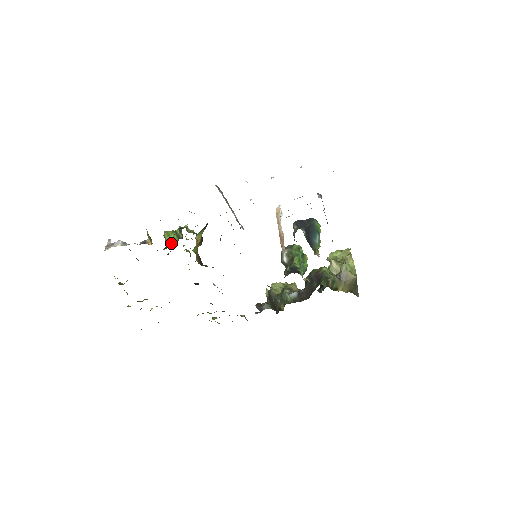
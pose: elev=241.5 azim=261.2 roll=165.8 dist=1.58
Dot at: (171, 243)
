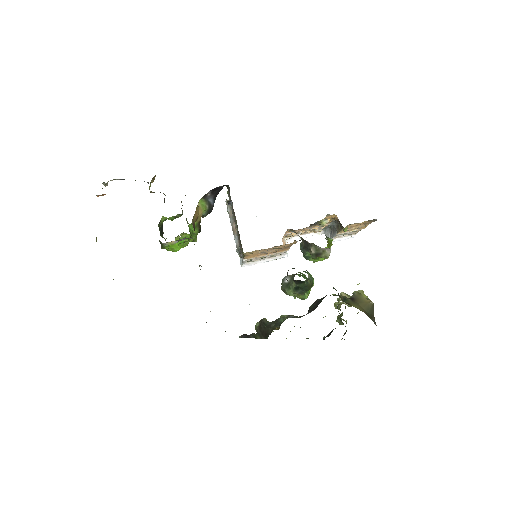
Dot at: (166, 219)
